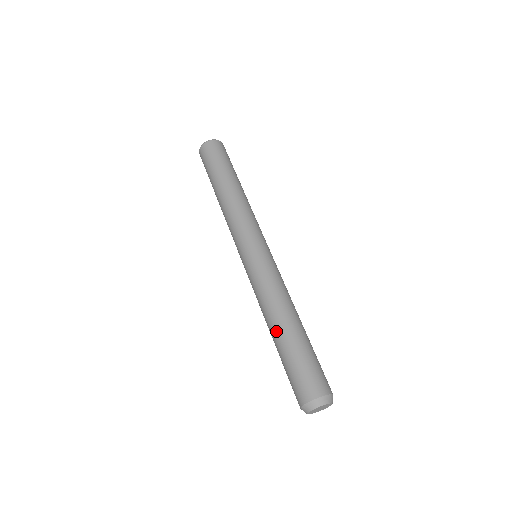
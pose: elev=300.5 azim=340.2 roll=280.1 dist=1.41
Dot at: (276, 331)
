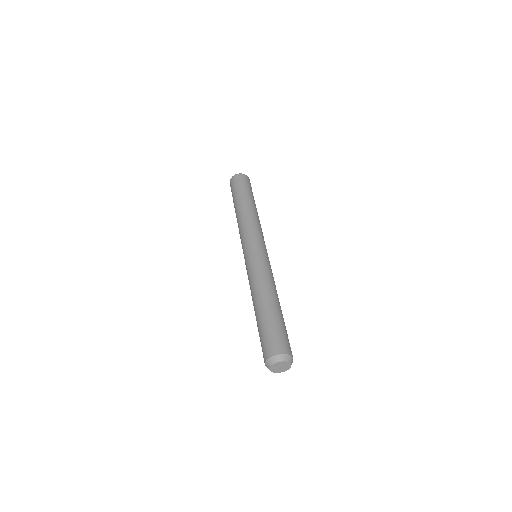
Dot at: (266, 302)
